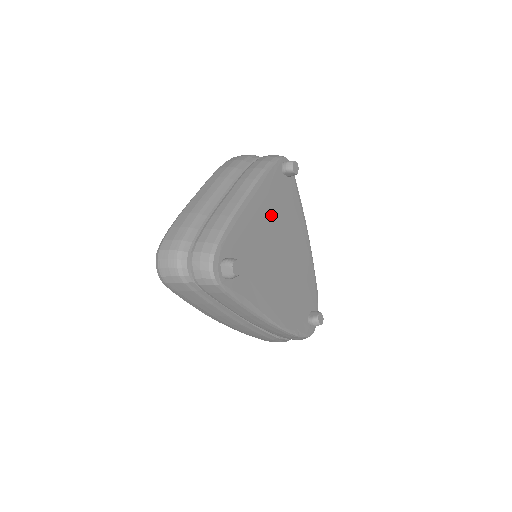
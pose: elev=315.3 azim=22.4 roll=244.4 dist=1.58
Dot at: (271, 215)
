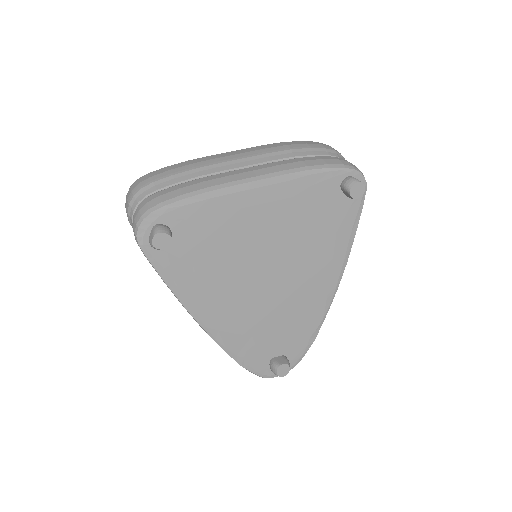
Dot at: (282, 222)
